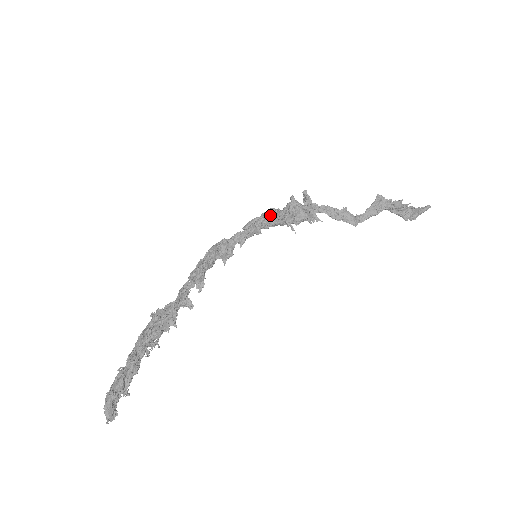
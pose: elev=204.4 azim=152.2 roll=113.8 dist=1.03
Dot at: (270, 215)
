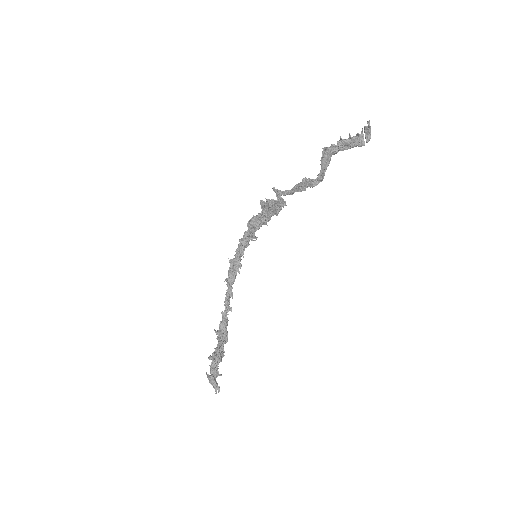
Dot at: (249, 225)
